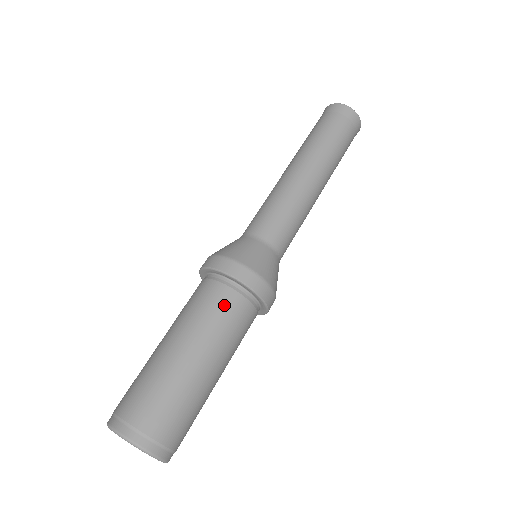
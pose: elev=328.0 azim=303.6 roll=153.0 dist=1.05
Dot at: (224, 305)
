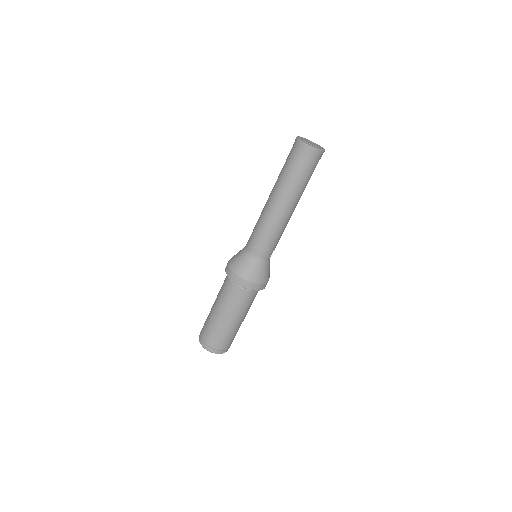
Dot at: (242, 298)
